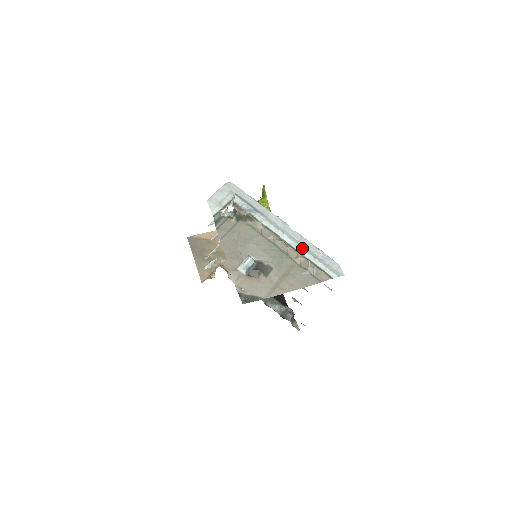
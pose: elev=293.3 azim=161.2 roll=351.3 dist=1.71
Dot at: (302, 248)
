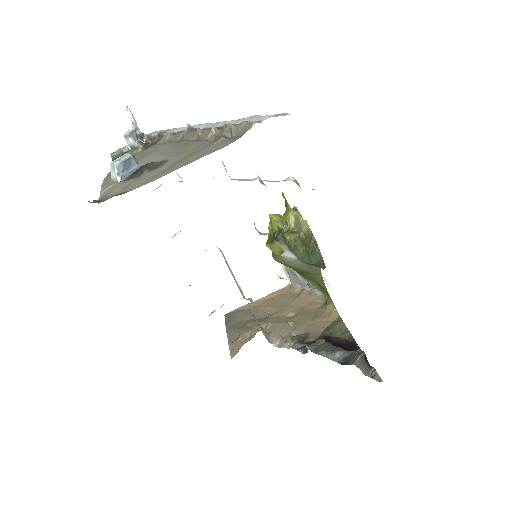
Dot at: (220, 122)
